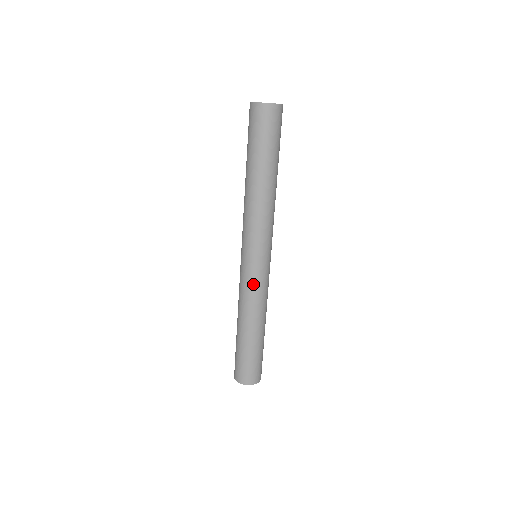
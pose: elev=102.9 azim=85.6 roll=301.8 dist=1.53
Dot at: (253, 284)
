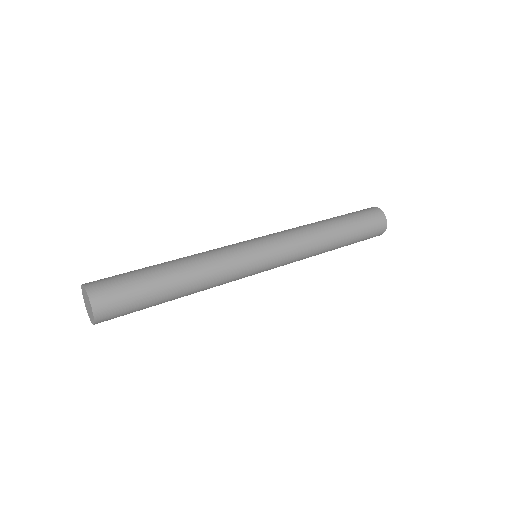
Dot at: (233, 249)
